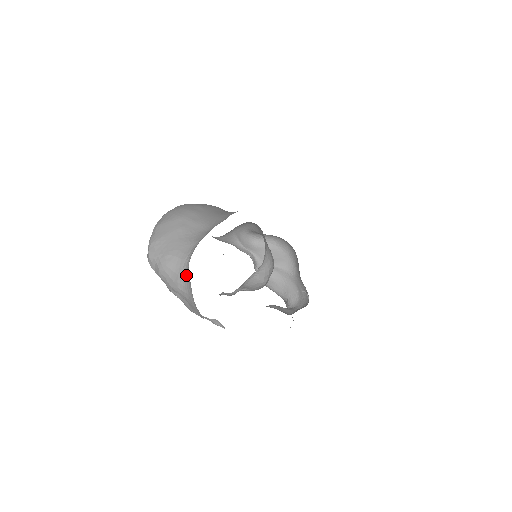
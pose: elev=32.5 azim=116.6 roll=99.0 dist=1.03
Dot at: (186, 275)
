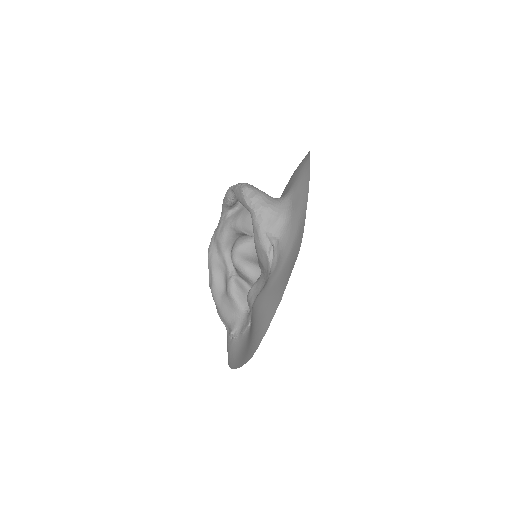
Dot at: (279, 202)
